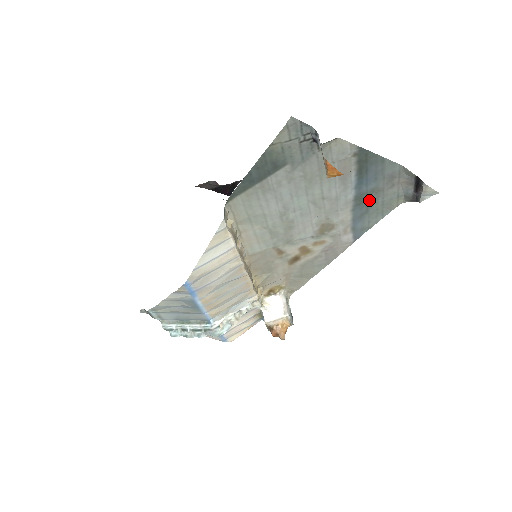
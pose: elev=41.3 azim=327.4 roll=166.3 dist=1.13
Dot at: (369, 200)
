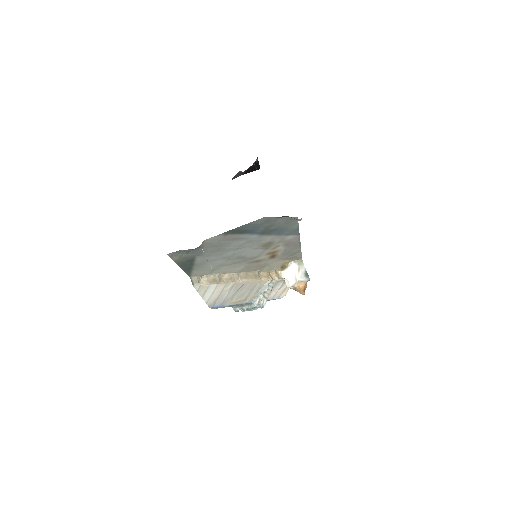
Dot at: (272, 229)
